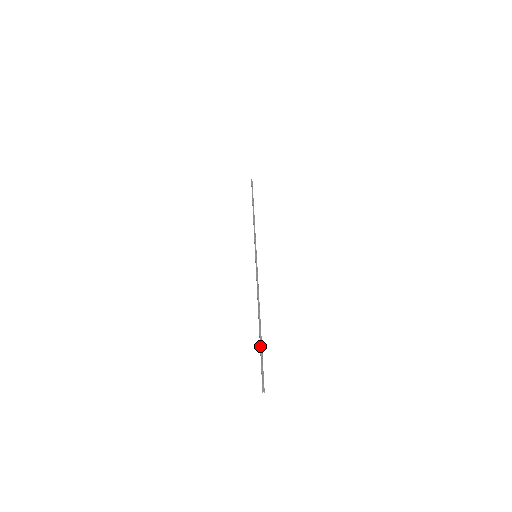
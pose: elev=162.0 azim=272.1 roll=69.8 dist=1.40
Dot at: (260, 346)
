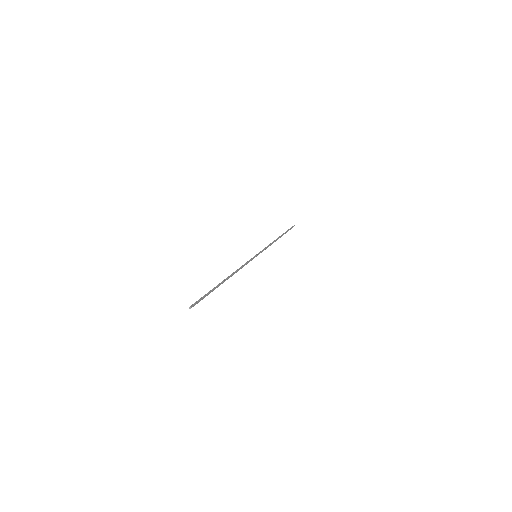
Dot at: (211, 290)
